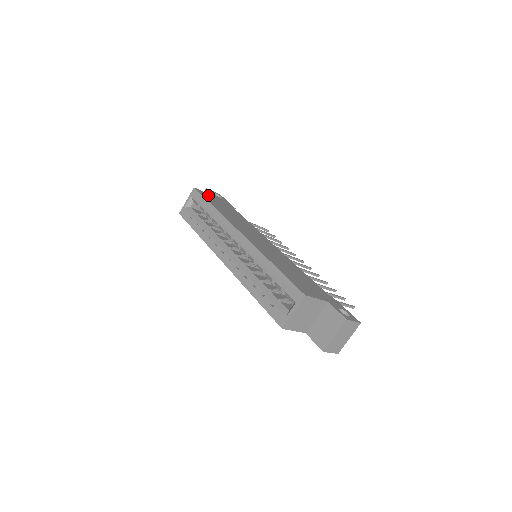
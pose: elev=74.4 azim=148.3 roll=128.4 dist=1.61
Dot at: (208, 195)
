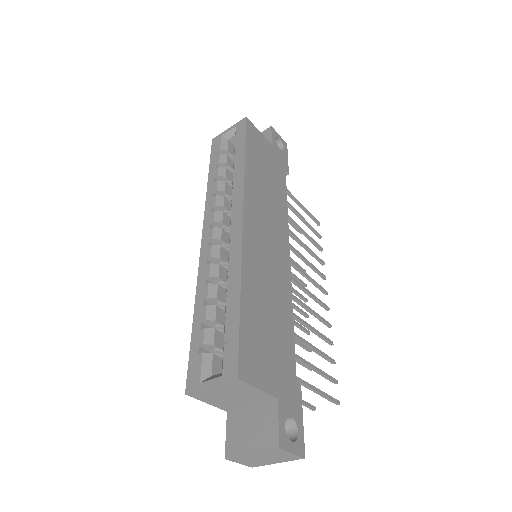
Dot at: (259, 137)
